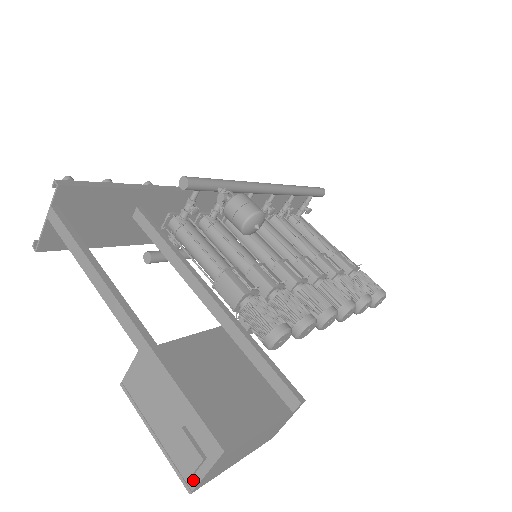
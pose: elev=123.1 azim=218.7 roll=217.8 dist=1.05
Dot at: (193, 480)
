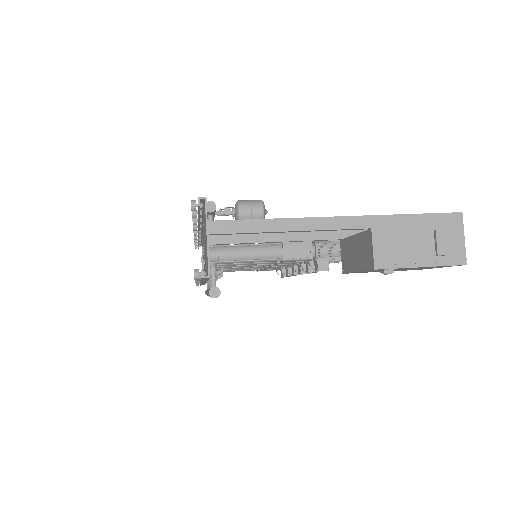
Dot at: (462, 253)
